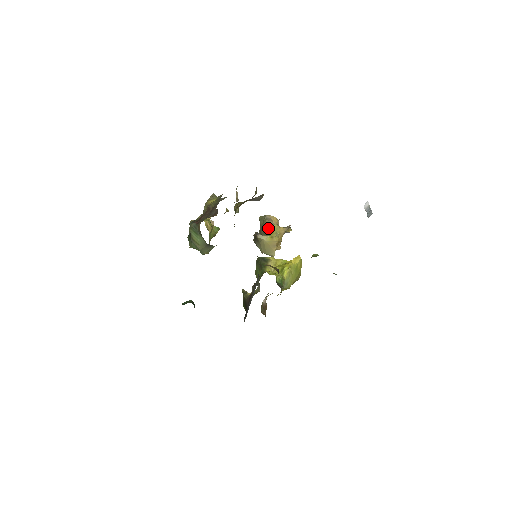
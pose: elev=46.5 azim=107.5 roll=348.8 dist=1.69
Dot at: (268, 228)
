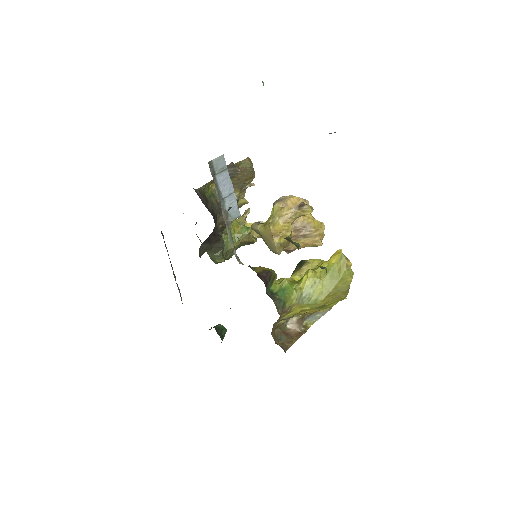
Dot at: occluded
